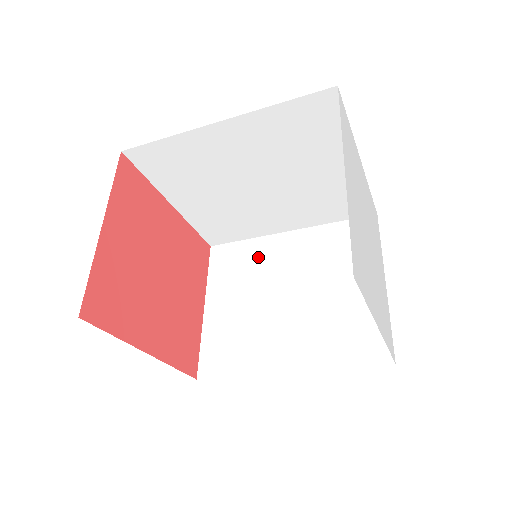
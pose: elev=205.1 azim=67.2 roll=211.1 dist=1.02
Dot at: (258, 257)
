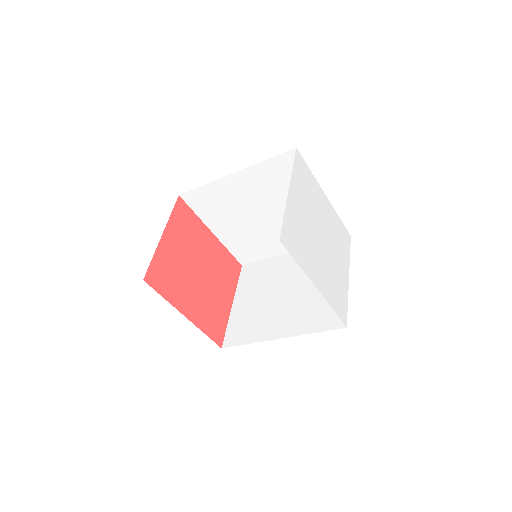
Dot at: (271, 270)
